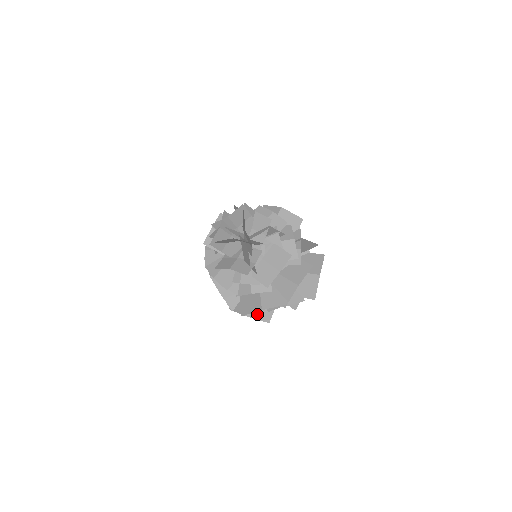
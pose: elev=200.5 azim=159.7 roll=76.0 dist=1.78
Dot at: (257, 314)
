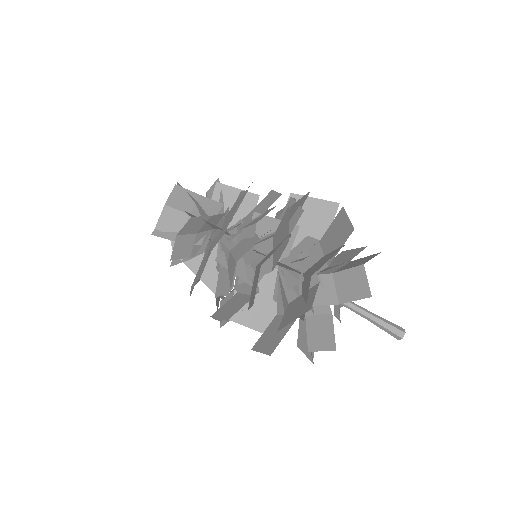
Dot at: (292, 317)
